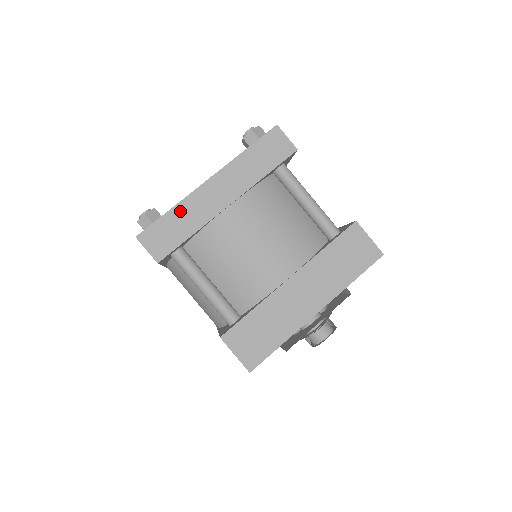
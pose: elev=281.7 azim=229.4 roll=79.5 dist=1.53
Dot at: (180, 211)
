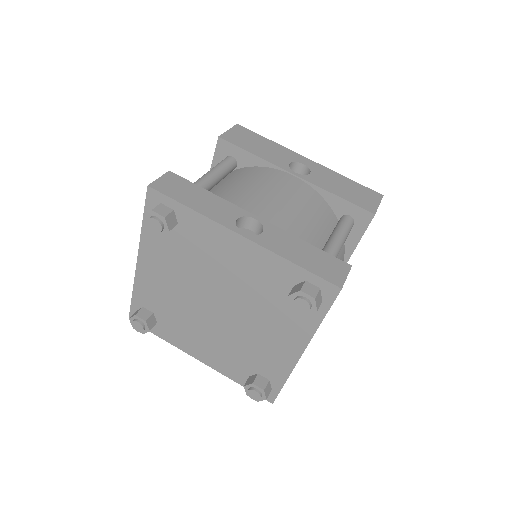
Dot at: occluded
